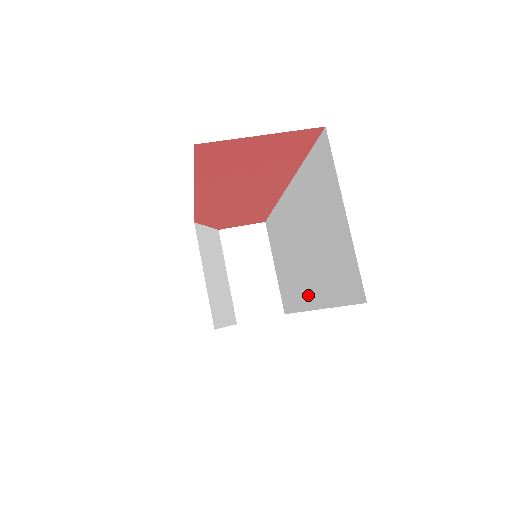
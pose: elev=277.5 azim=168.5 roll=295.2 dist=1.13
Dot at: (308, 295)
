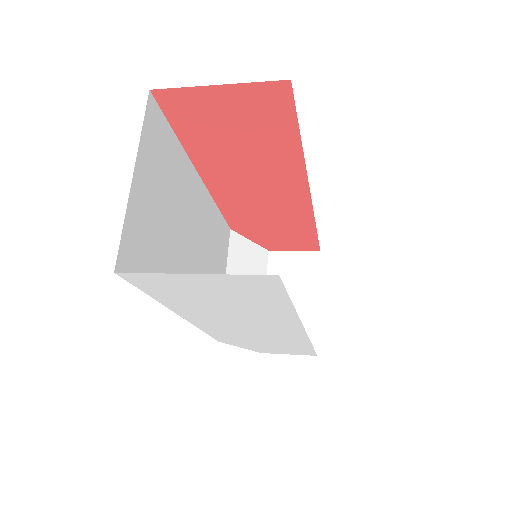
Dot at: occluded
